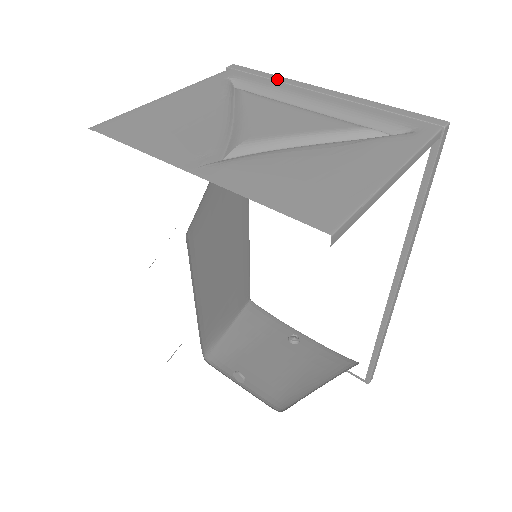
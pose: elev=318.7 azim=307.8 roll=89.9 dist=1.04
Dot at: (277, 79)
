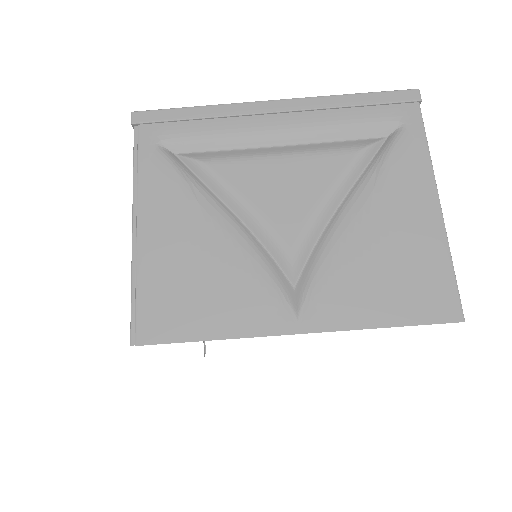
Dot at: (210, 114)
